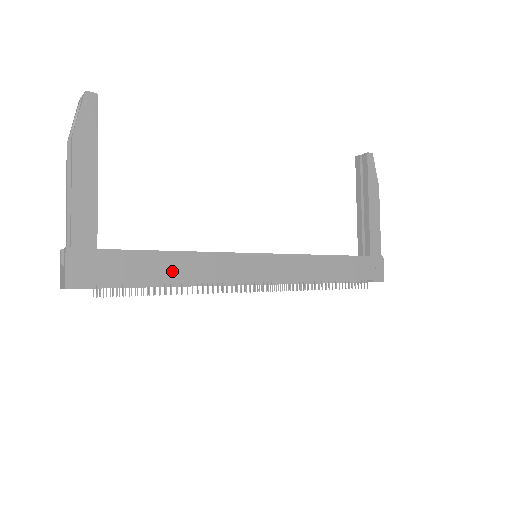
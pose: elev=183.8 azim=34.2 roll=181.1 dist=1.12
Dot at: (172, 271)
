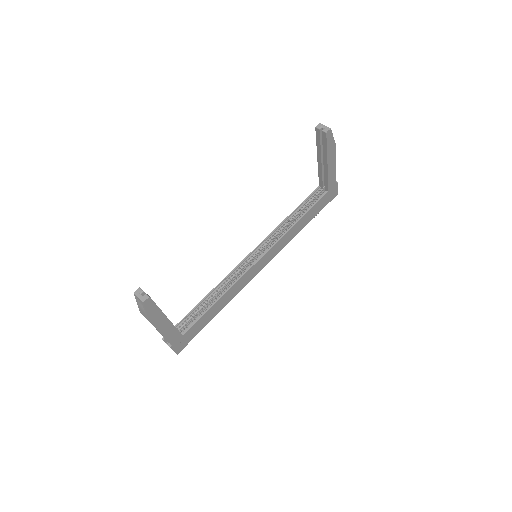
Dot at: (218, 308)
